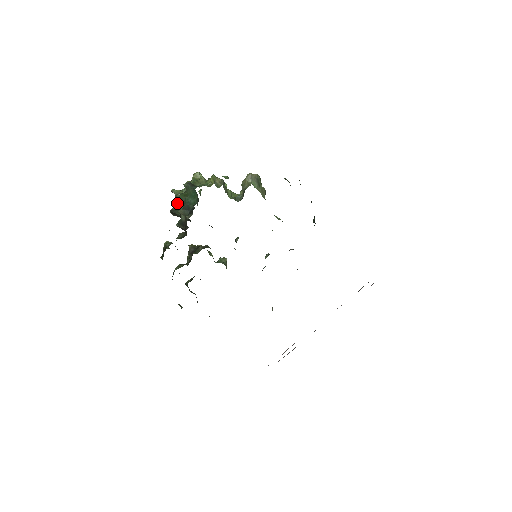
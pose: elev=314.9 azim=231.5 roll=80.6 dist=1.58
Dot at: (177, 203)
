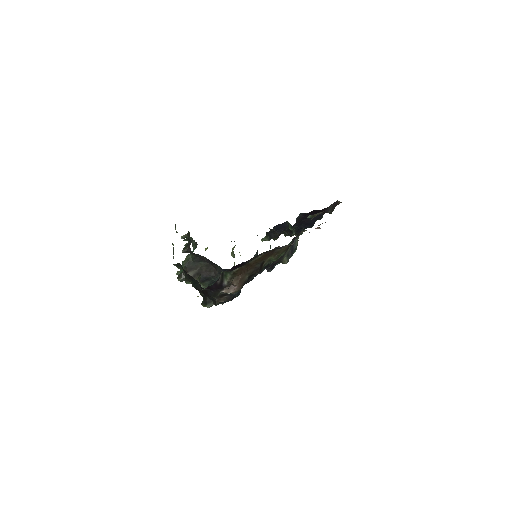
Dot at: (182, 270)
